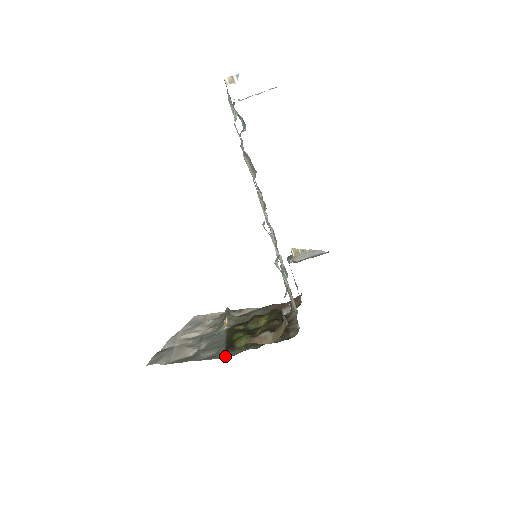
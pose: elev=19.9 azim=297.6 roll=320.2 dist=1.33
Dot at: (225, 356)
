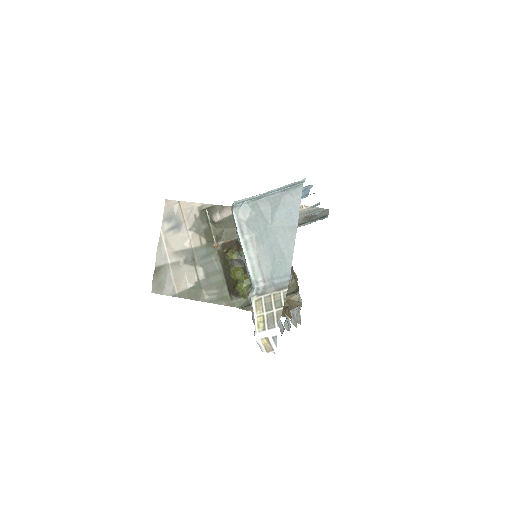
Dot at: (232, 304)
